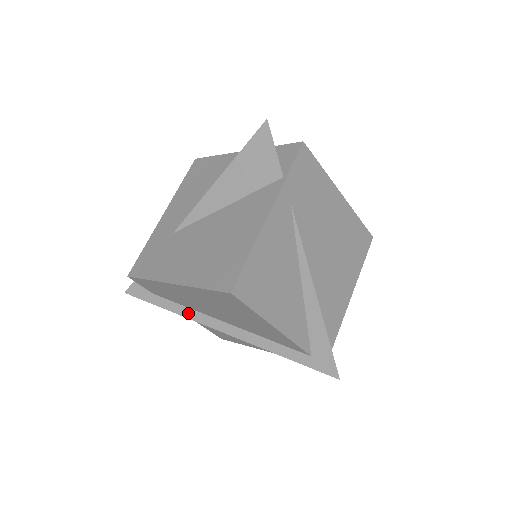
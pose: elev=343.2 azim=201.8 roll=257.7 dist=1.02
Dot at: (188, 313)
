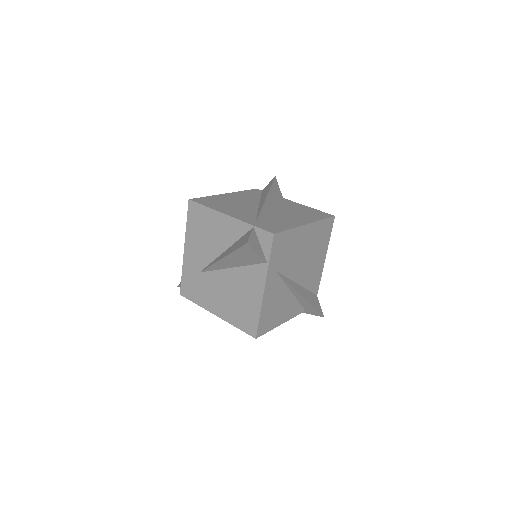
Dot at: occluded
